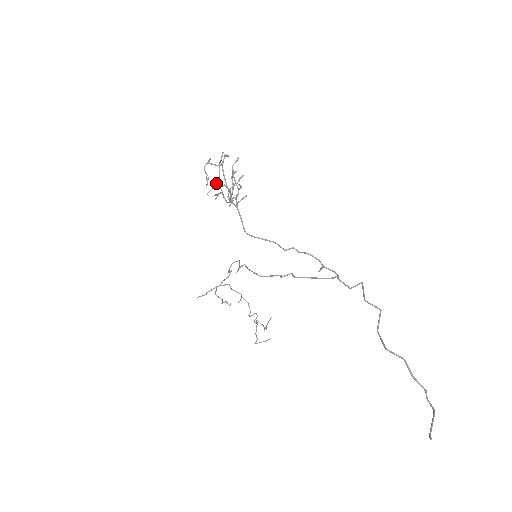
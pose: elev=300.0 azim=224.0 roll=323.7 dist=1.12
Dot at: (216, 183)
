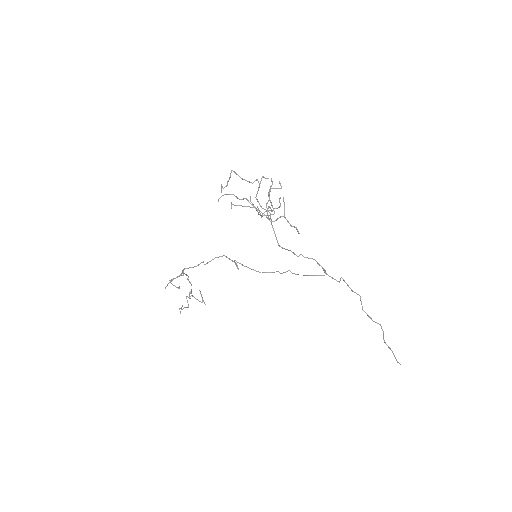
Dot at: (266, 205)
